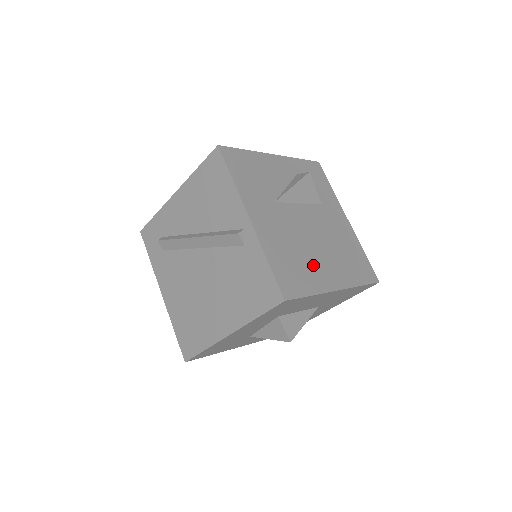
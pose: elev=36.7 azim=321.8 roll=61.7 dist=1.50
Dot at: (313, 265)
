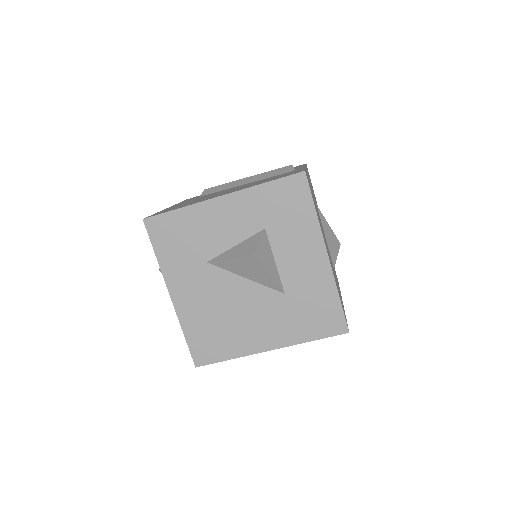
Dot at: (321, 228)
